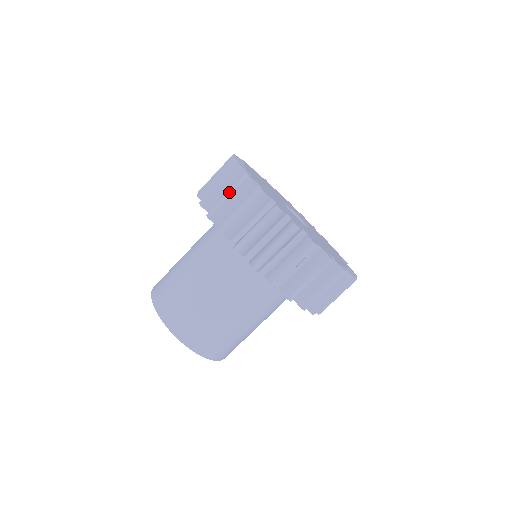
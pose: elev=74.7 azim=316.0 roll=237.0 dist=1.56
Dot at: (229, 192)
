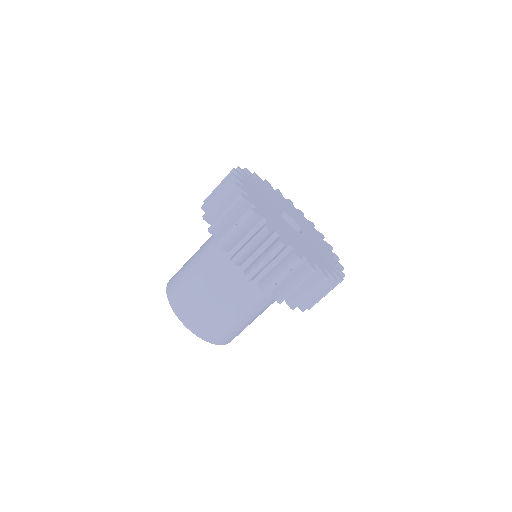
Dot at: (250, 243)
